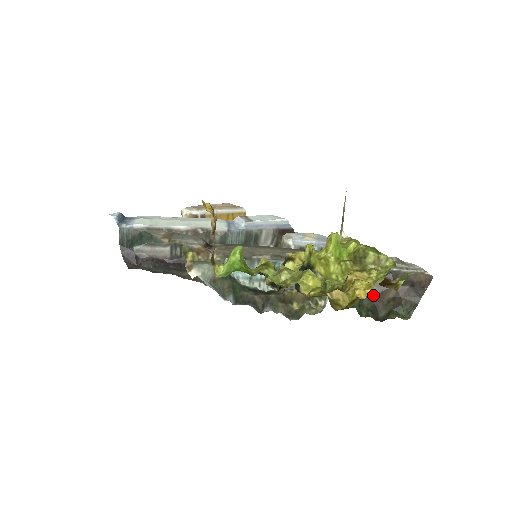
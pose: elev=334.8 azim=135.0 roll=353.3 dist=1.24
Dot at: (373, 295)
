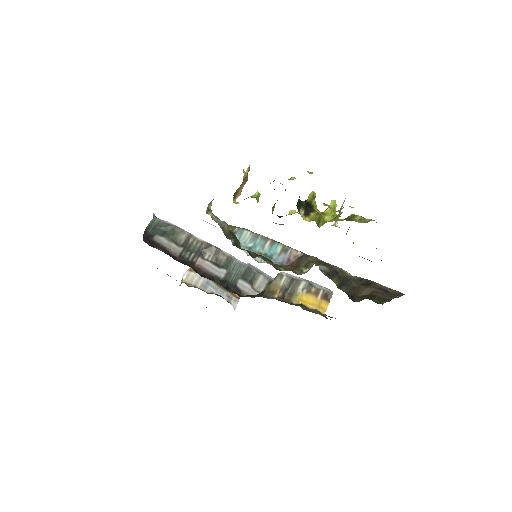
Dot at: (351, 288)
